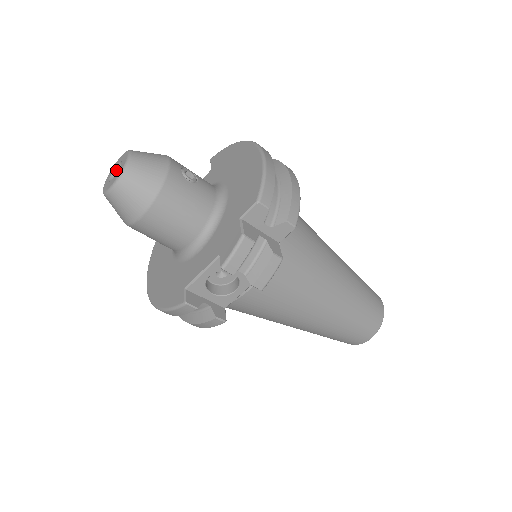
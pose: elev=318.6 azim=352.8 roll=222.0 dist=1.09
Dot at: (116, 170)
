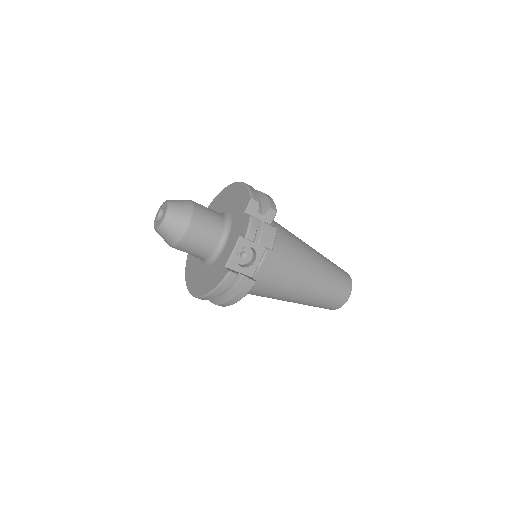
Dot at: (159, 216)
